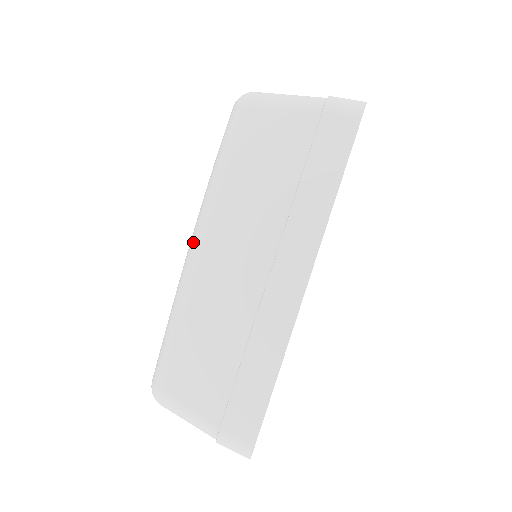
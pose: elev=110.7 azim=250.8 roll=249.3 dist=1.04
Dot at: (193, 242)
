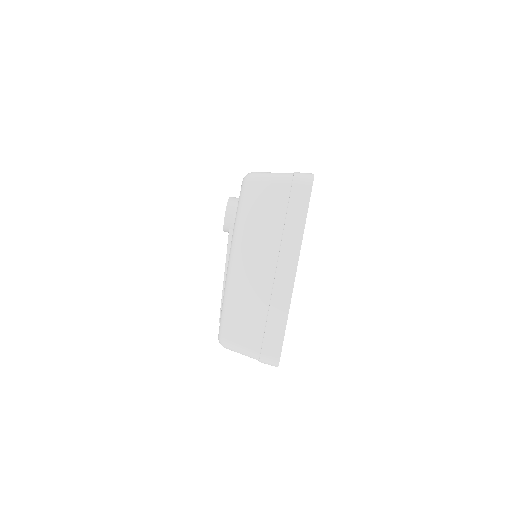
Dot at: (231, 258)
